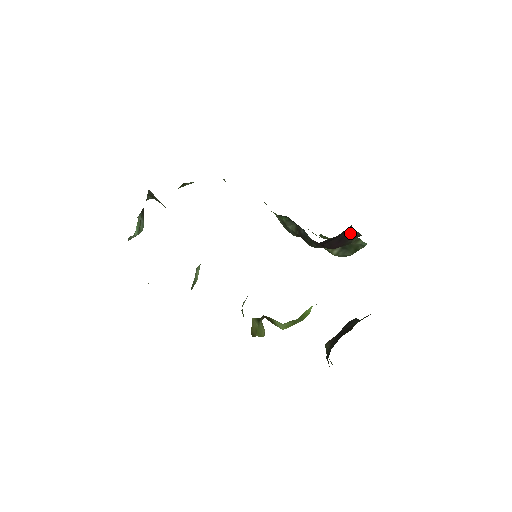
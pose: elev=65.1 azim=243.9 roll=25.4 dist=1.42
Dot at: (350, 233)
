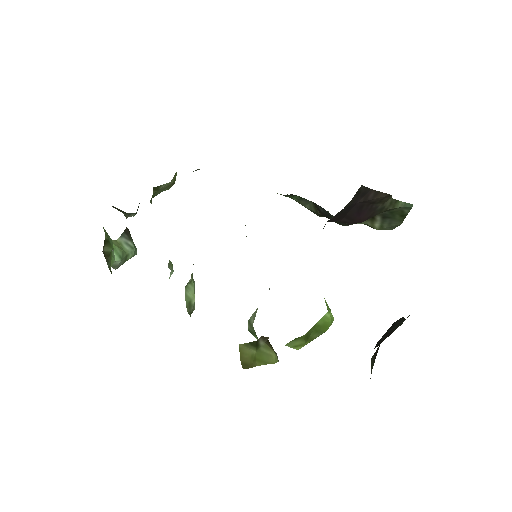
Dot at: (369, 196)
